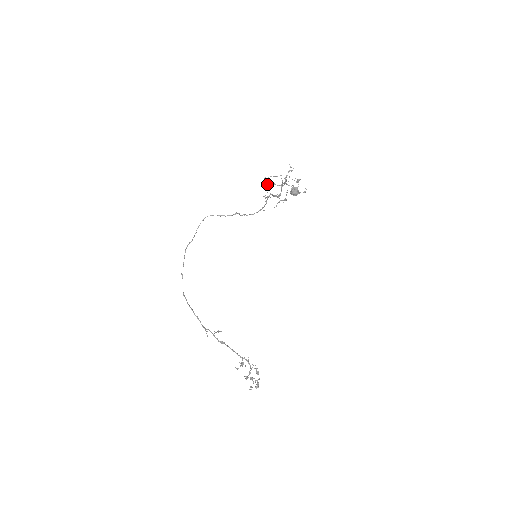
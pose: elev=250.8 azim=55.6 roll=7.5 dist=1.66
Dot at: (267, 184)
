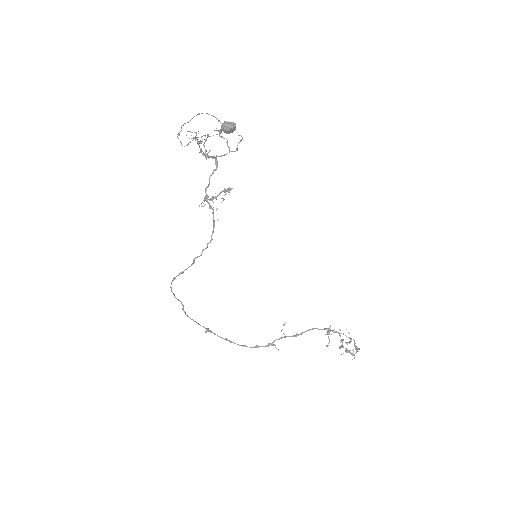
Dot at: (188, 143)
